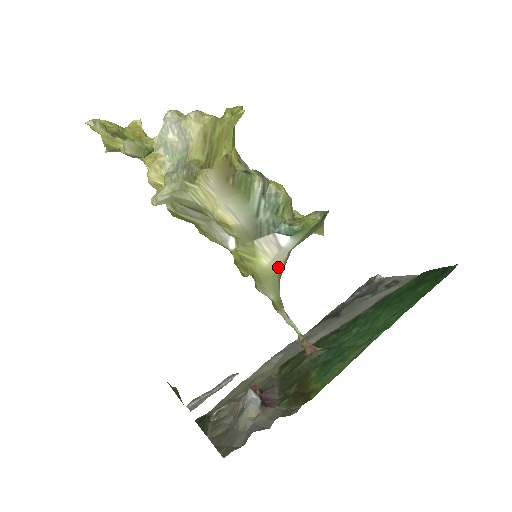
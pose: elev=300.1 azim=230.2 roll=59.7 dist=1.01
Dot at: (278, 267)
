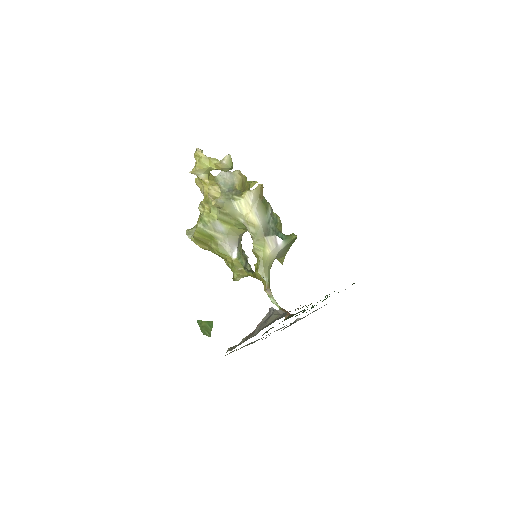
Dot at: (273, 259)
